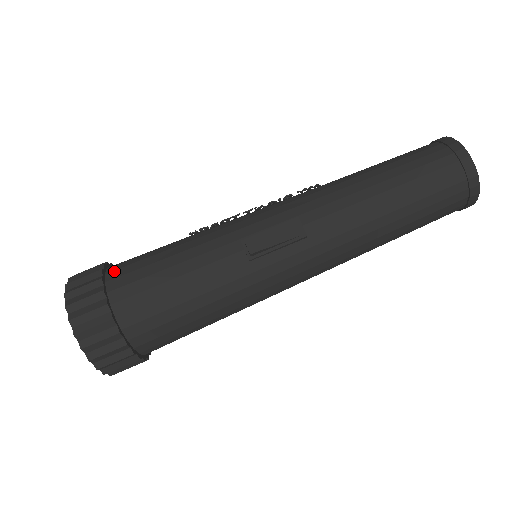
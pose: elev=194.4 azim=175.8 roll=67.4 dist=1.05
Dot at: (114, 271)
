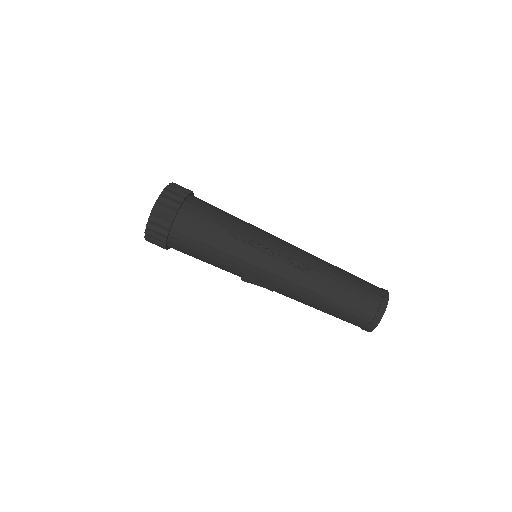
Dot at: (179, 224)
